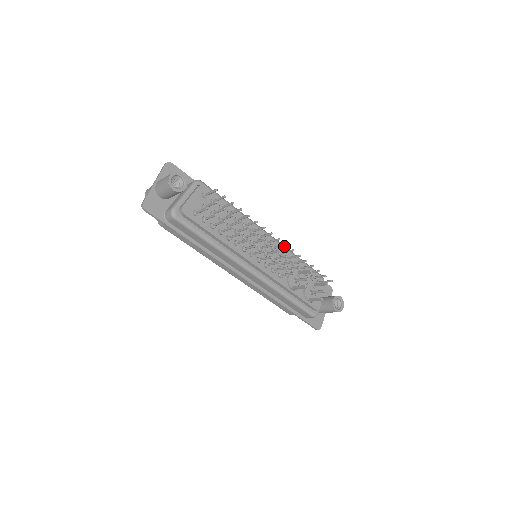
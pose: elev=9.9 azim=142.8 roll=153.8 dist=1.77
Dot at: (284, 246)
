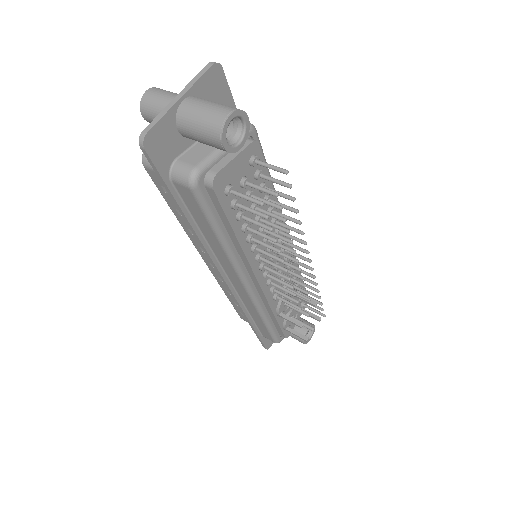
Dot at: occluded
